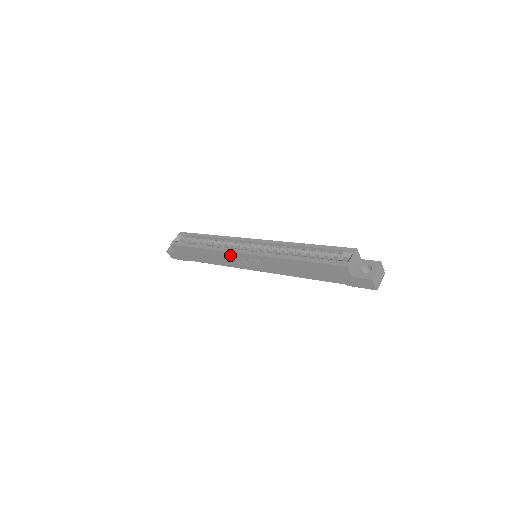
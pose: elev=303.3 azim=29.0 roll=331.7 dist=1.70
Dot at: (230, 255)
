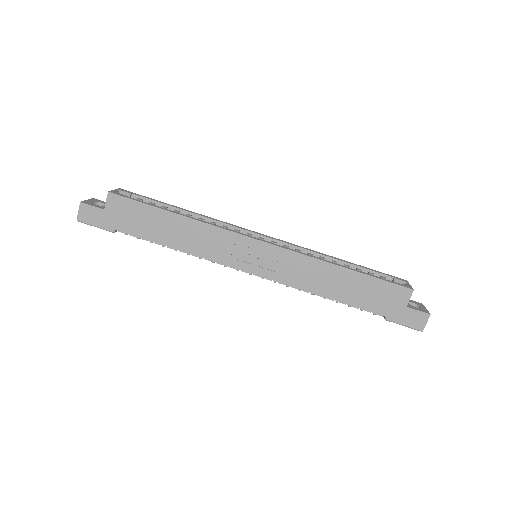
Dot at: (228, 237)
